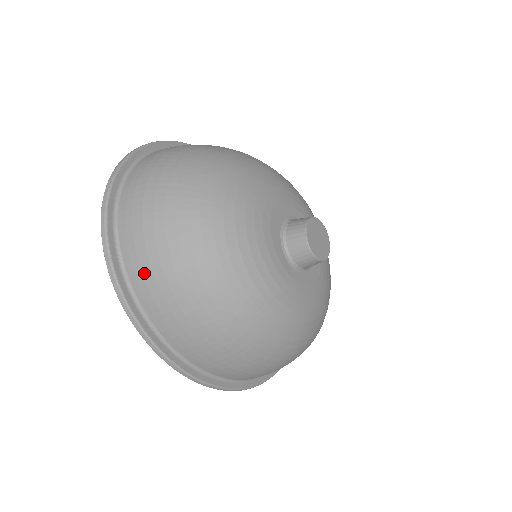
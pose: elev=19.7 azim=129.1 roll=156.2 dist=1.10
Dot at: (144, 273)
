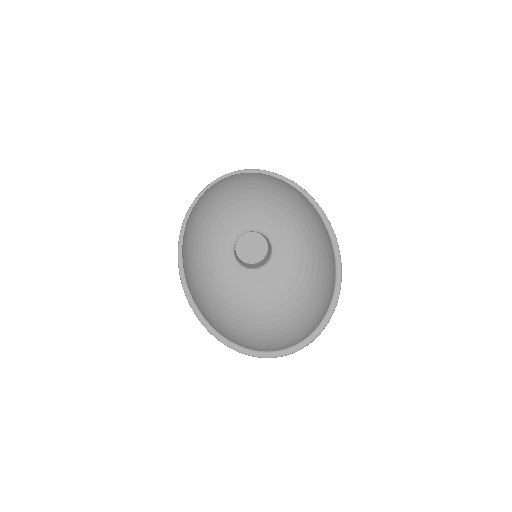
Dot at: occluded
